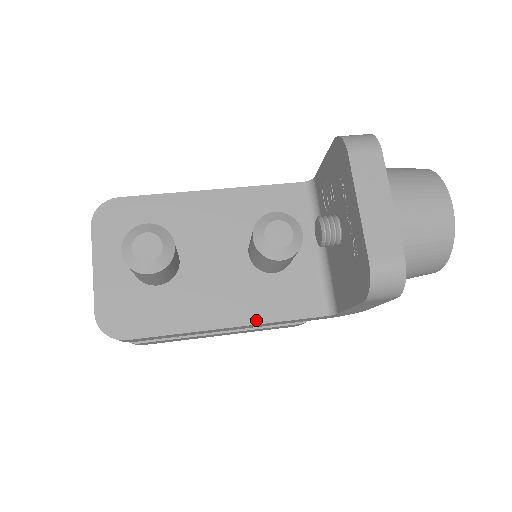
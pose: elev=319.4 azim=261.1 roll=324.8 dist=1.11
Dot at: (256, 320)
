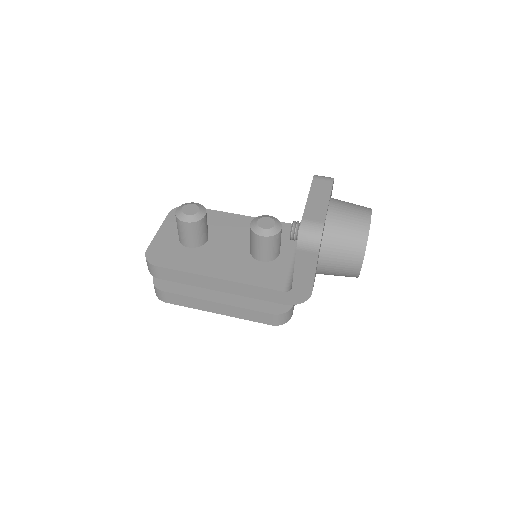
Dot at: (238, 280)
